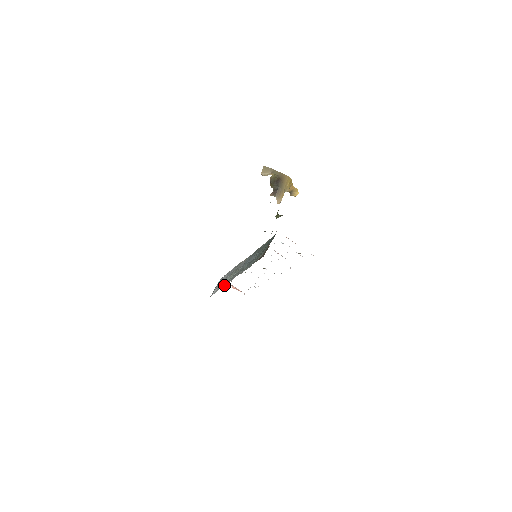
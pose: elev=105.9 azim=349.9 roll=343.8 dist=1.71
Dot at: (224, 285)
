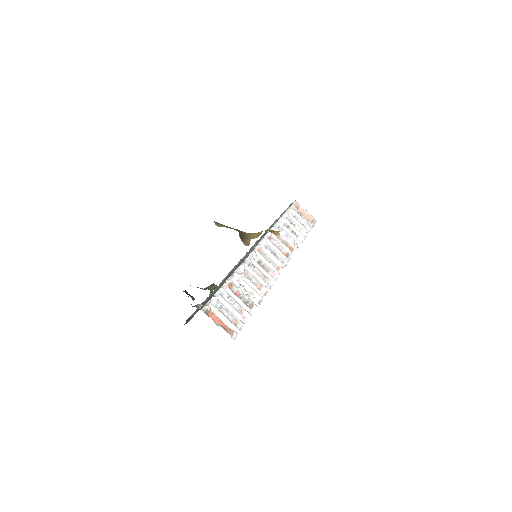
Dot at: occluded
